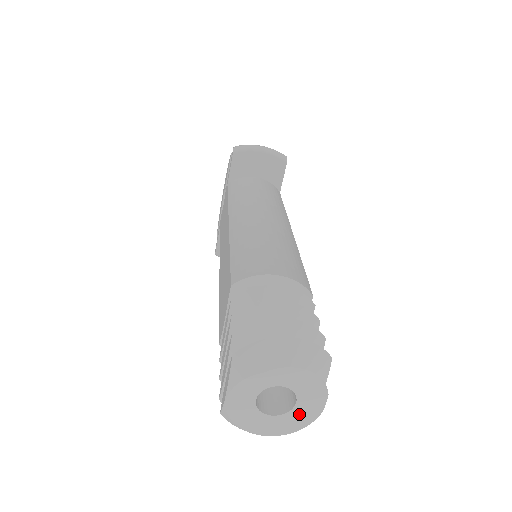
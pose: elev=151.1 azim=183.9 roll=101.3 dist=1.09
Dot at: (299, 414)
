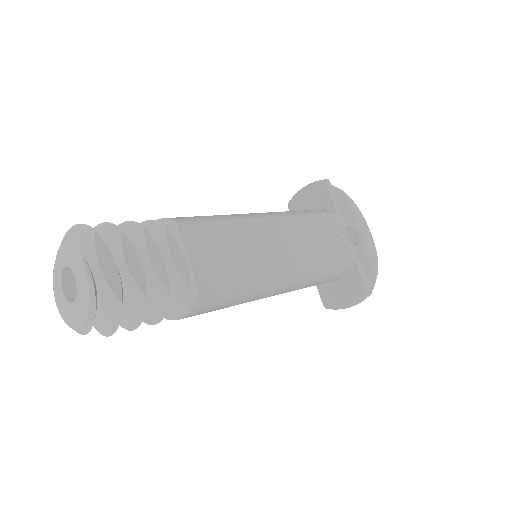
Dot at: (81, 290)
